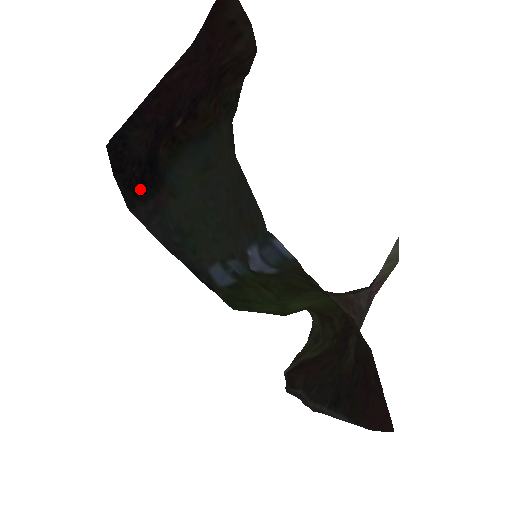
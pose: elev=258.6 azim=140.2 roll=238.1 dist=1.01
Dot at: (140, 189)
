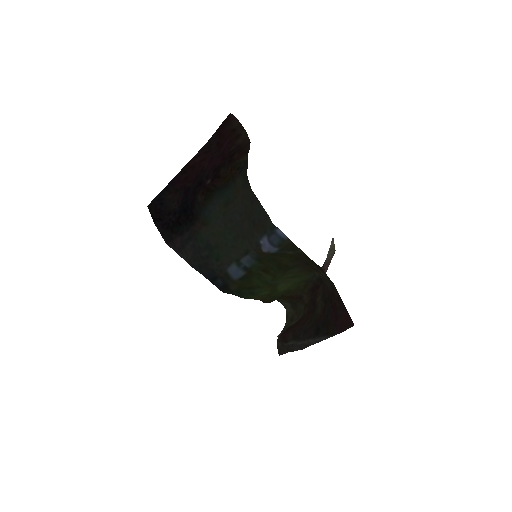
Dot at: (177, 228)
